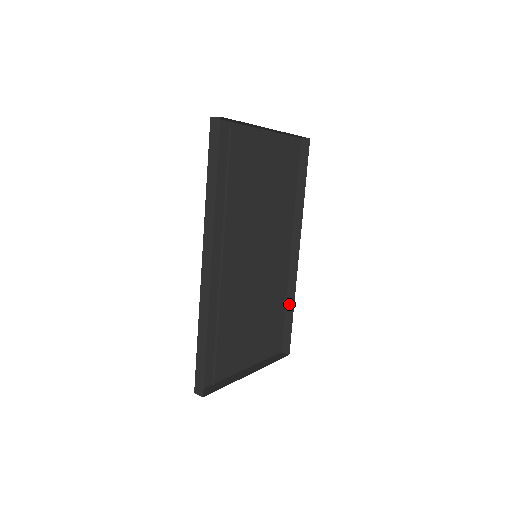
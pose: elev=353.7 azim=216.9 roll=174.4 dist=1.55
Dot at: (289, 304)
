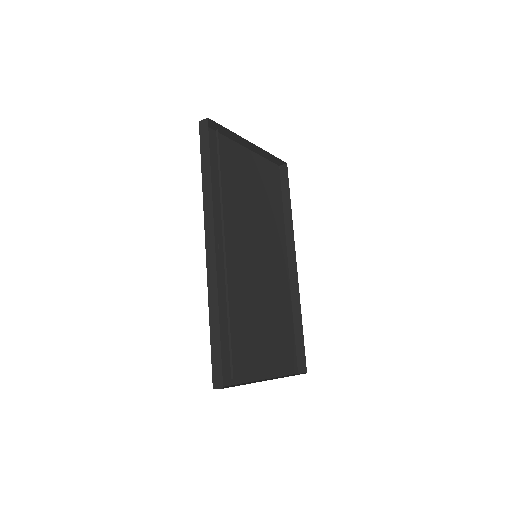
Dot at: (296, 319)
